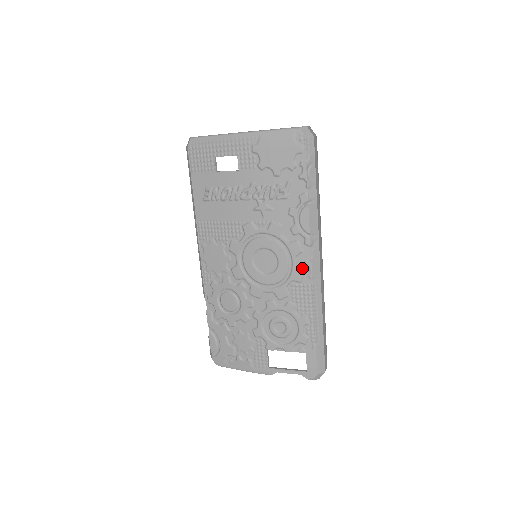
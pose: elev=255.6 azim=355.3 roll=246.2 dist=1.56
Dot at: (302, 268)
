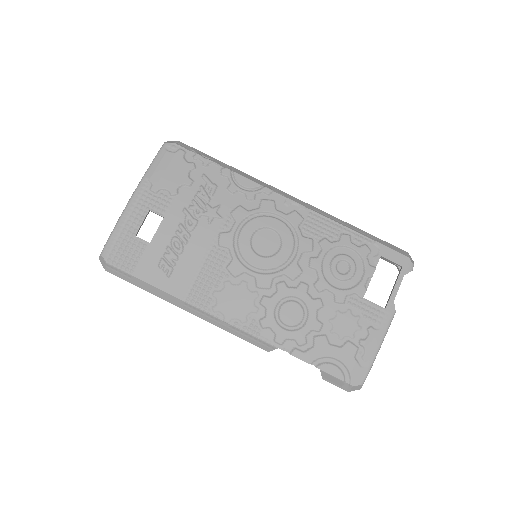
Dot at: (290, 211)
